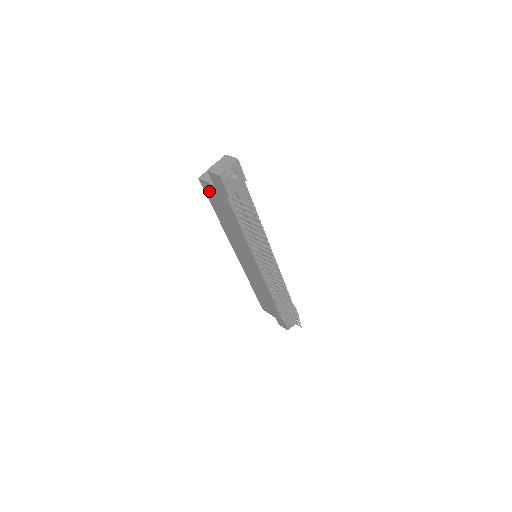
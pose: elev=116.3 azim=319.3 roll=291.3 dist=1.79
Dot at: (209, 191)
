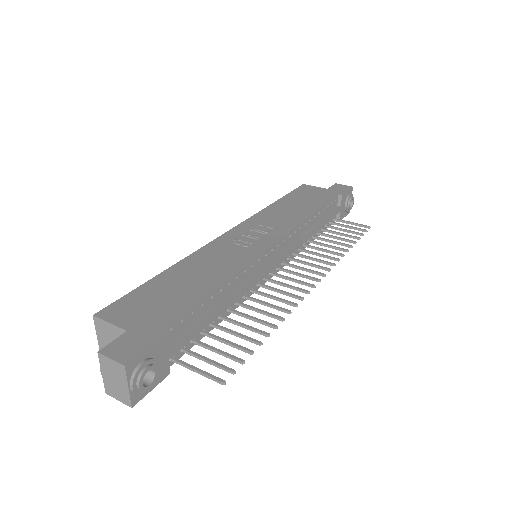
Dot at: occluded
